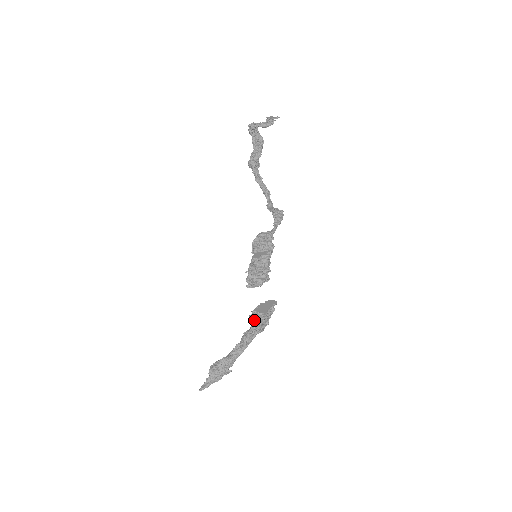
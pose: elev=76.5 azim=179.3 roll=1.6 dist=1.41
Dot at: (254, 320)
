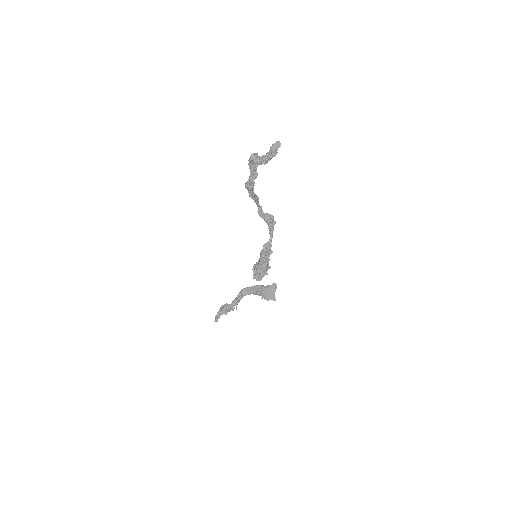
Dot at: (260, 295)
